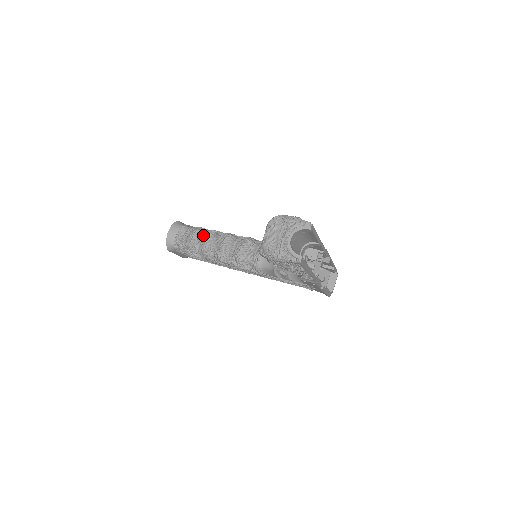
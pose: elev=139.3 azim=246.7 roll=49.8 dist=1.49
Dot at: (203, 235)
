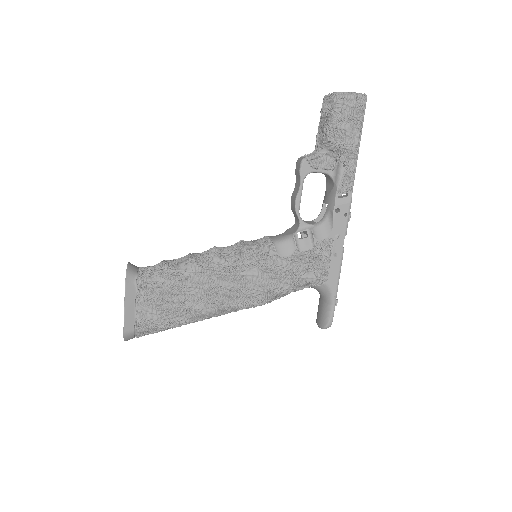
Dot at: (181, 257)
